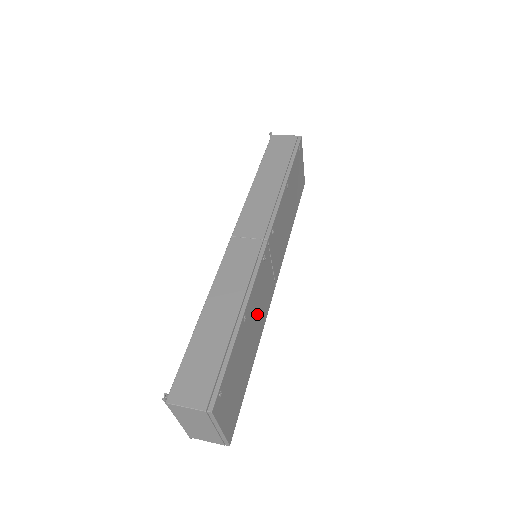
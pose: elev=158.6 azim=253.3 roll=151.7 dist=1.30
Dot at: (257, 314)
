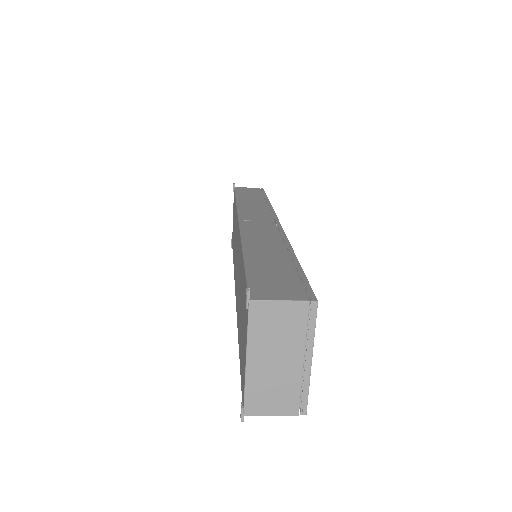
Dot at: occluded
